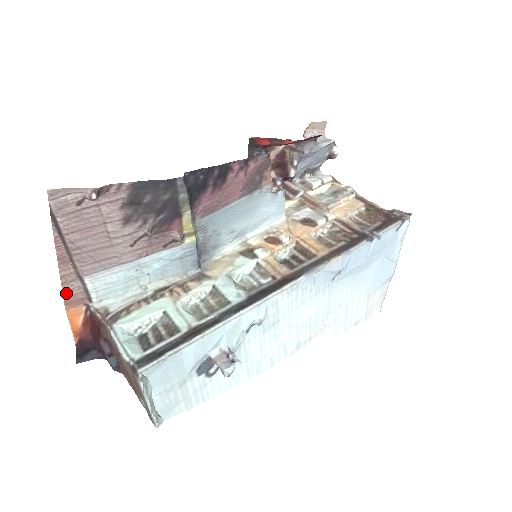
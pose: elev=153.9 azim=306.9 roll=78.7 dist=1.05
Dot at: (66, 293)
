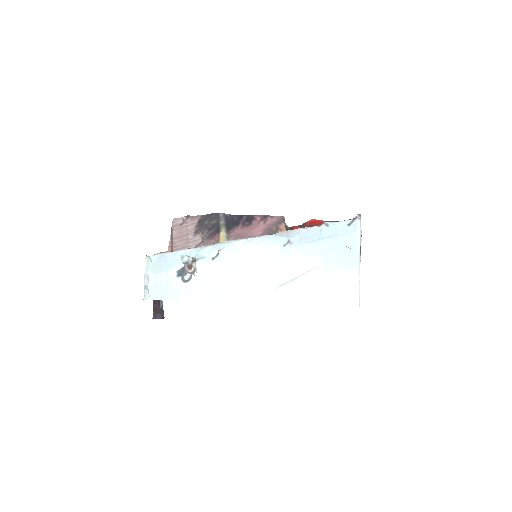
Dot at: occluded
